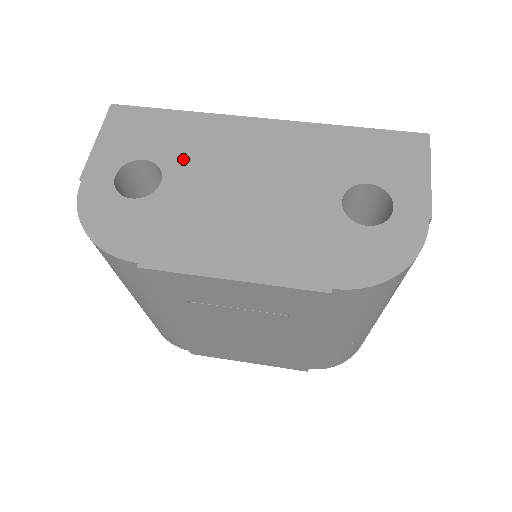
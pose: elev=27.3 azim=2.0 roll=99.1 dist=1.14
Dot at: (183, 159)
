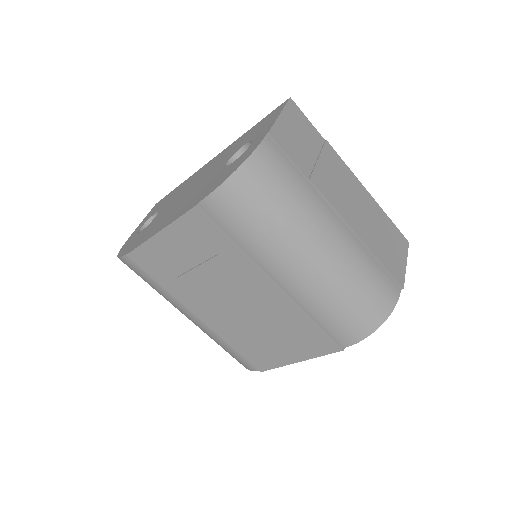
Dot at: (169, 201)
